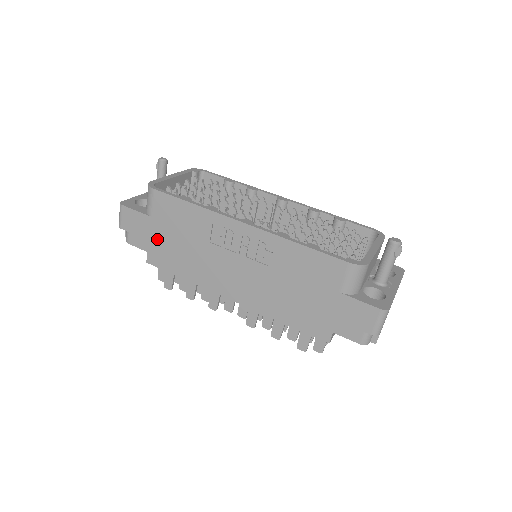
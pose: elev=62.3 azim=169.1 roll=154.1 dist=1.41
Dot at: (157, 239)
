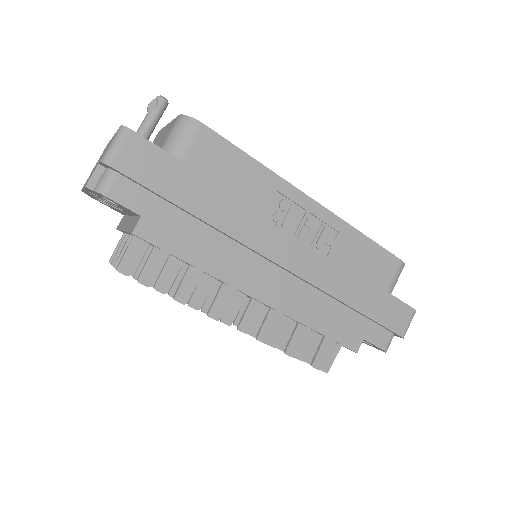
Dot at: (179, 197)
